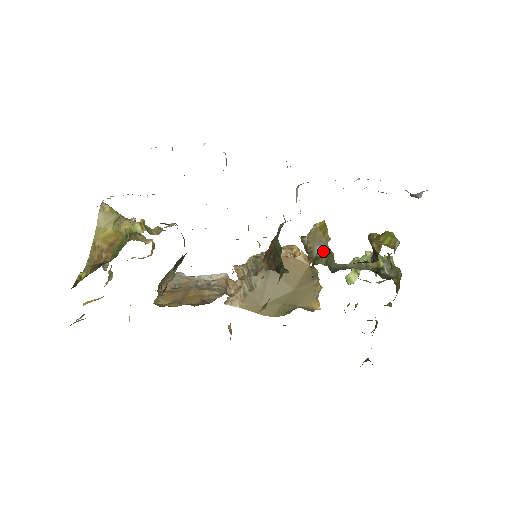
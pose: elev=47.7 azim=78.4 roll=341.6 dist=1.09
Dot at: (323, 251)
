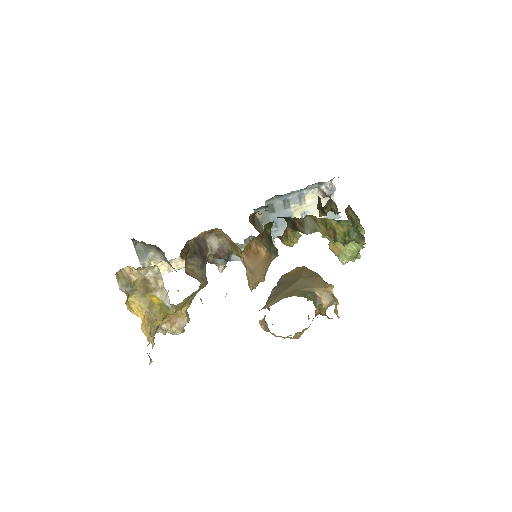
Dot at: occluded
